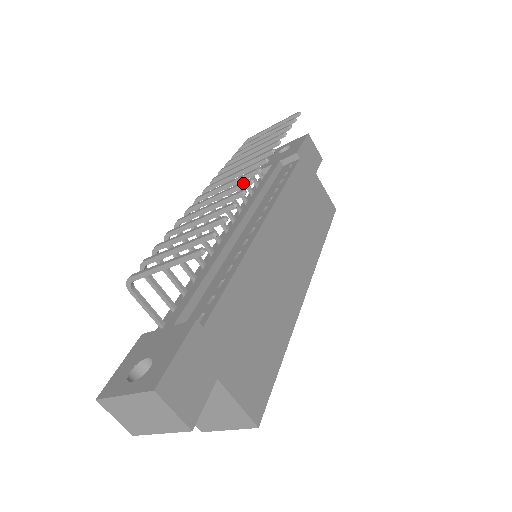
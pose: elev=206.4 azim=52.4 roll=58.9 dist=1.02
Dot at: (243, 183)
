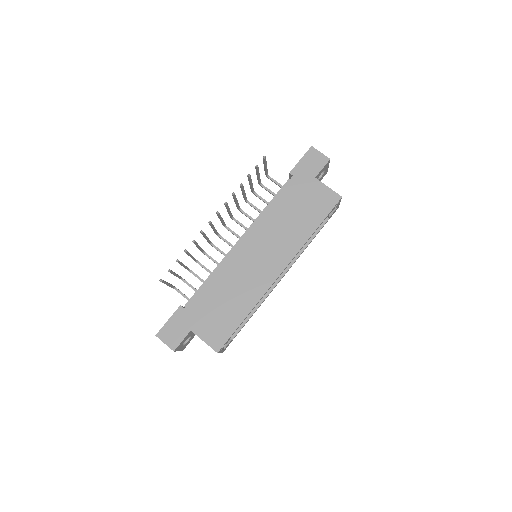
Dot at: (201, 233)
